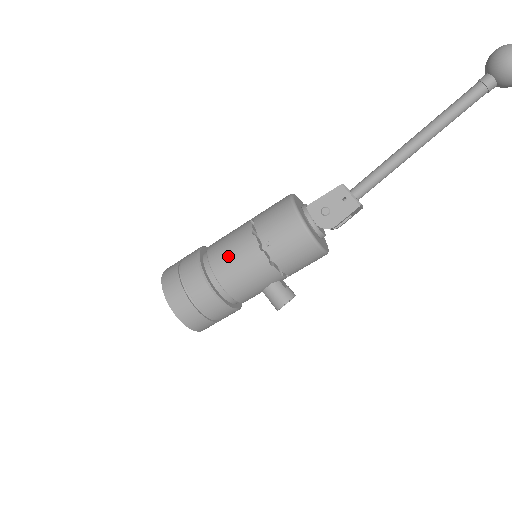
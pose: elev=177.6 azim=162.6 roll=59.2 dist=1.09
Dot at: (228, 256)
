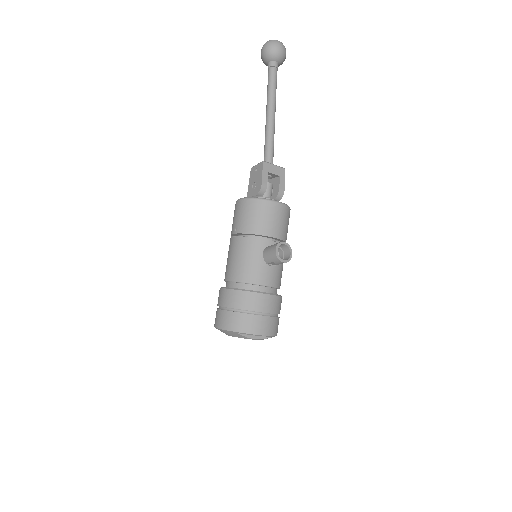
Dot at: (227, 263)
